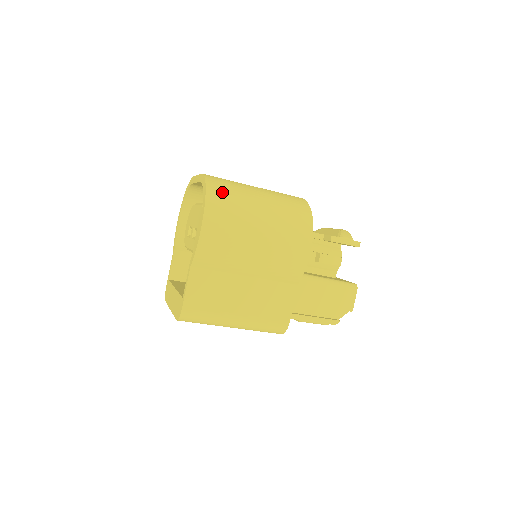
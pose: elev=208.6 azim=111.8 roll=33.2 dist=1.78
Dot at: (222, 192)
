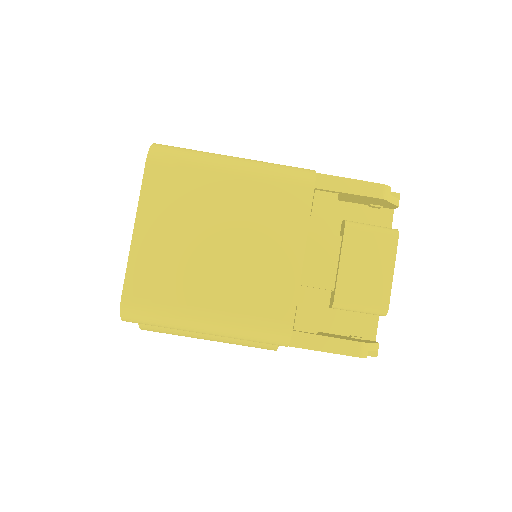
Dot at: occluded
